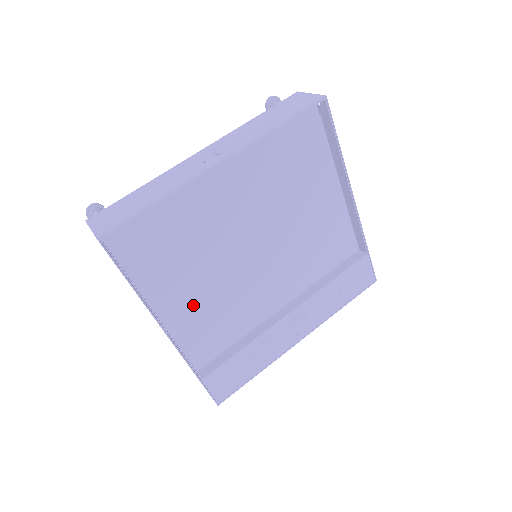
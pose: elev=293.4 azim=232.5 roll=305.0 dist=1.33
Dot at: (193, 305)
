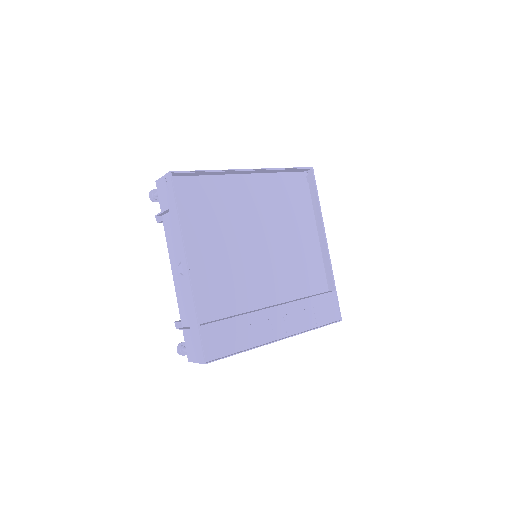
Dot at: (208, 263)
